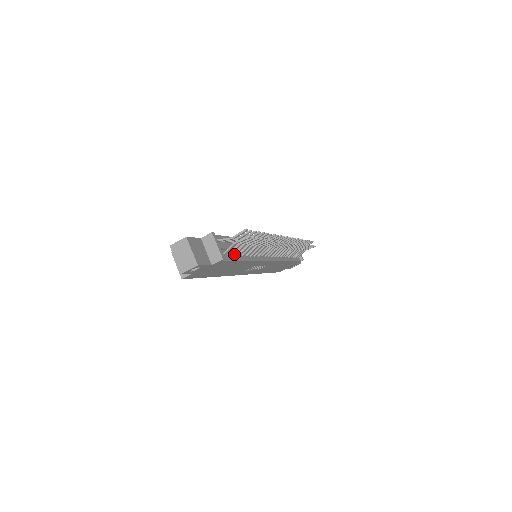
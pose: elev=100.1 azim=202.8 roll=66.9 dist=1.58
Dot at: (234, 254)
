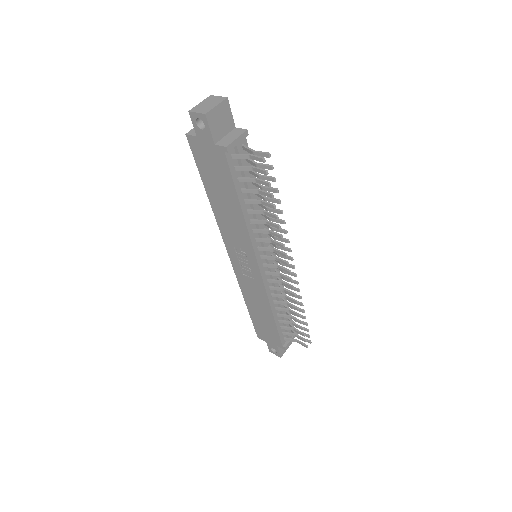
Dot at: (240, 178)
